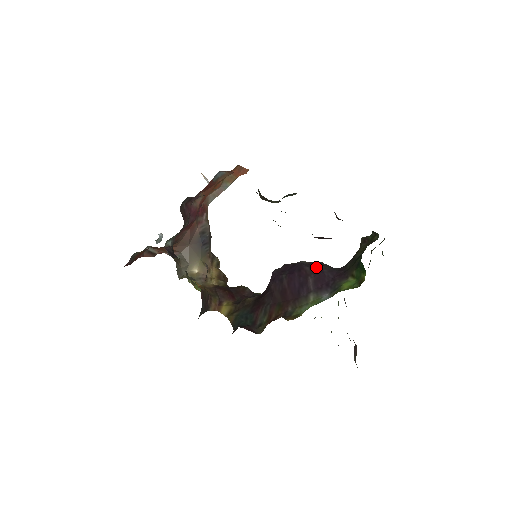
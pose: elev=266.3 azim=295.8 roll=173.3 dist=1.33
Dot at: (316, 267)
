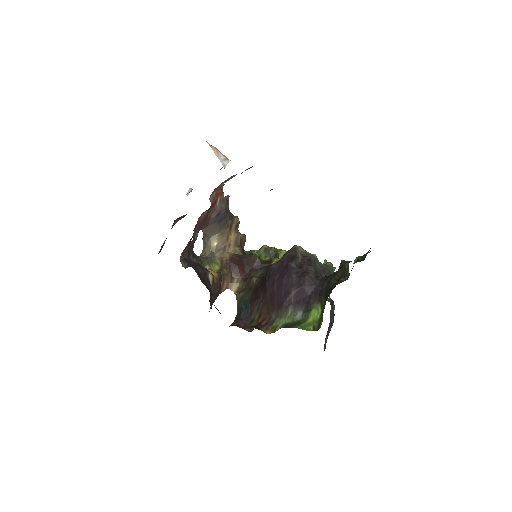
Dot at: (301, 277)
